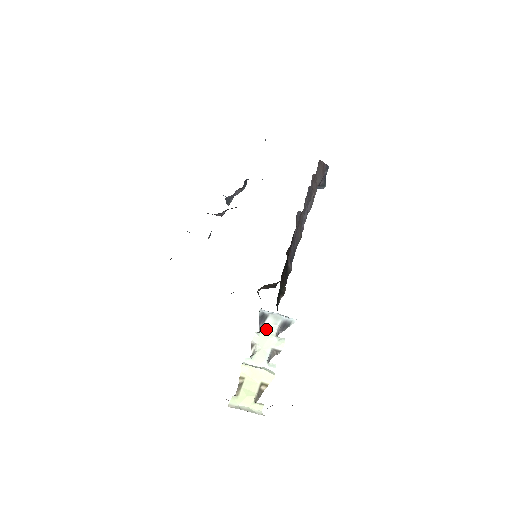
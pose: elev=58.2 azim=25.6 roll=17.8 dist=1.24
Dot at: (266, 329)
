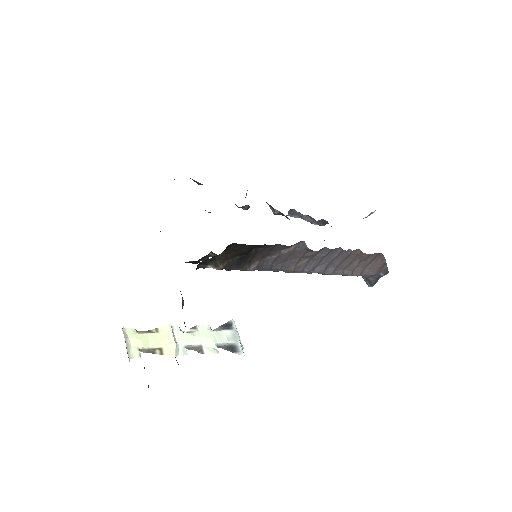
Dot at: (218, 333)
